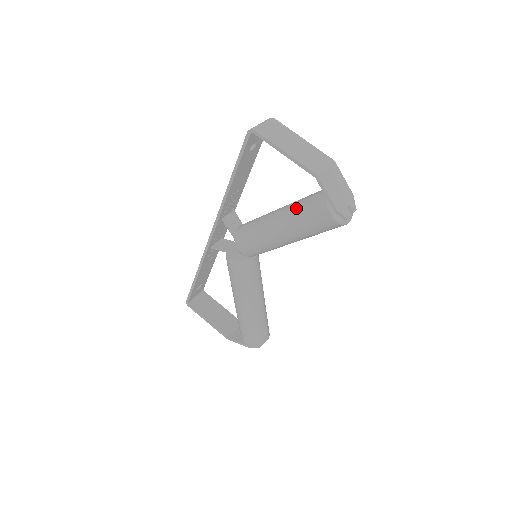
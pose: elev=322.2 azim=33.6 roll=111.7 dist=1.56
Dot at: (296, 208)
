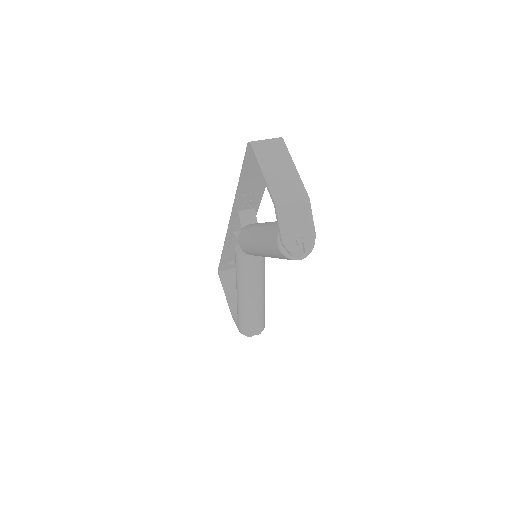
Dot at: (268, 227)
